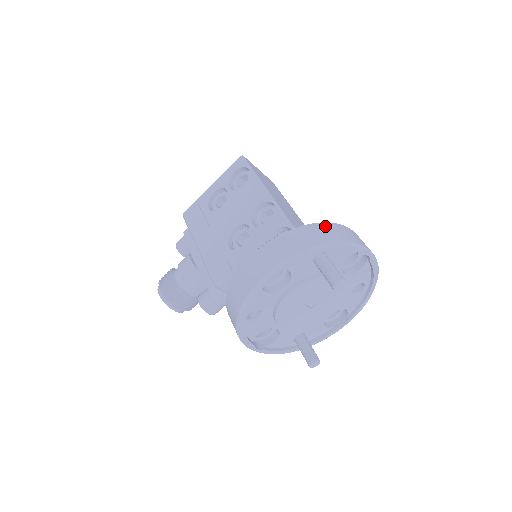
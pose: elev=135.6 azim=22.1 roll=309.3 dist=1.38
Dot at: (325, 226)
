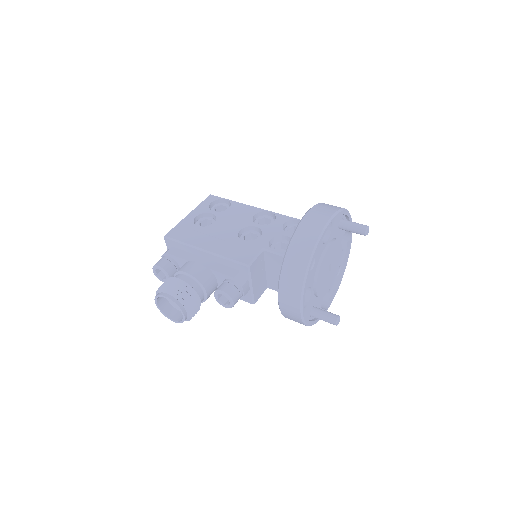
Dot at: occluded
